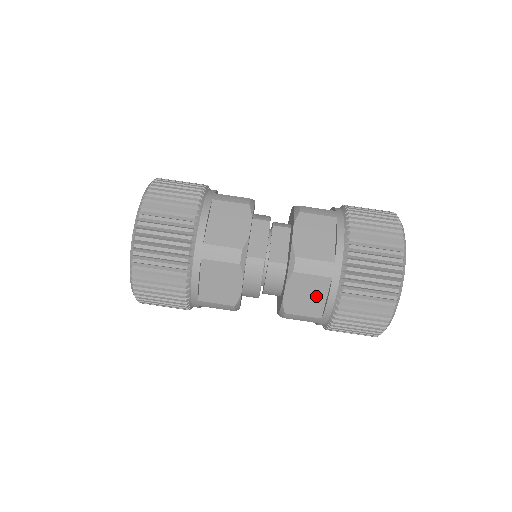
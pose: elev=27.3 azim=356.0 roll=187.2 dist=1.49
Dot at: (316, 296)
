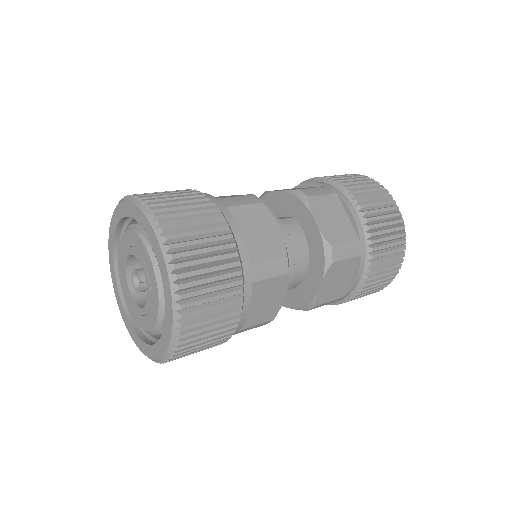
Dot at: (339, 216)
